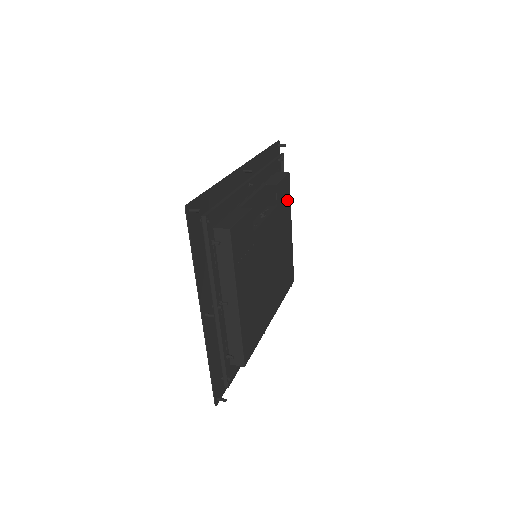
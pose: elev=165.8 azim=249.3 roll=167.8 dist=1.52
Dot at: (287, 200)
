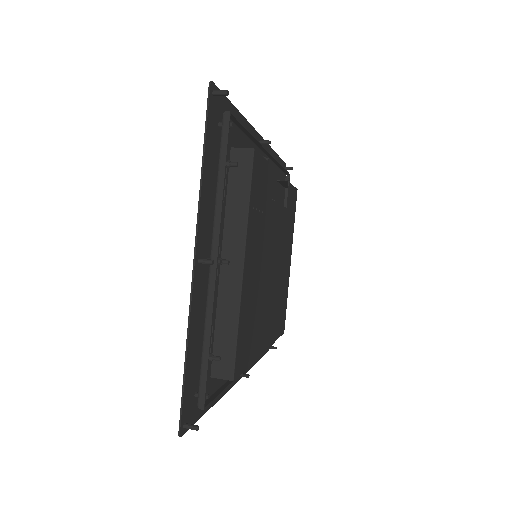
Dot at: (292, 218)
